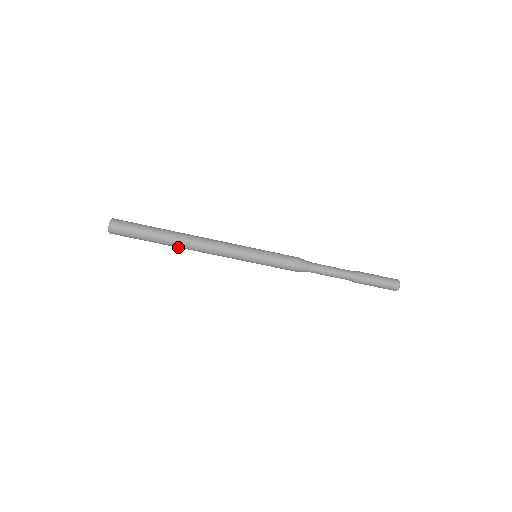
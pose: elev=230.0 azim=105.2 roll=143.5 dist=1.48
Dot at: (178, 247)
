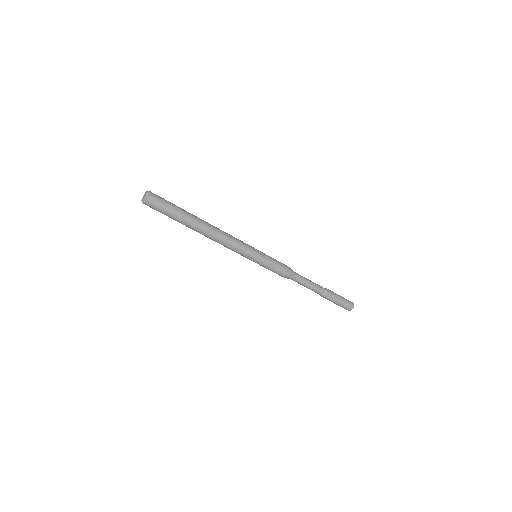
Dot at: (199, 230)
